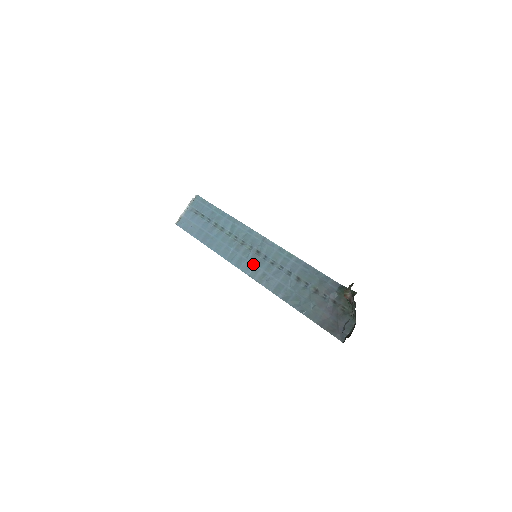
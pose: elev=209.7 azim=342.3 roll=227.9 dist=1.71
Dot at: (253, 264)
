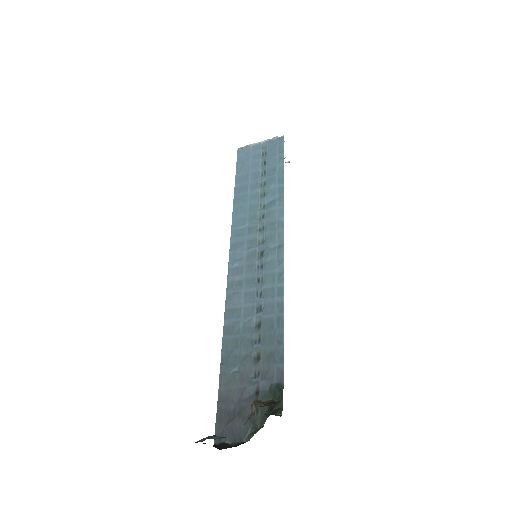
Dot at: (244, 261)
